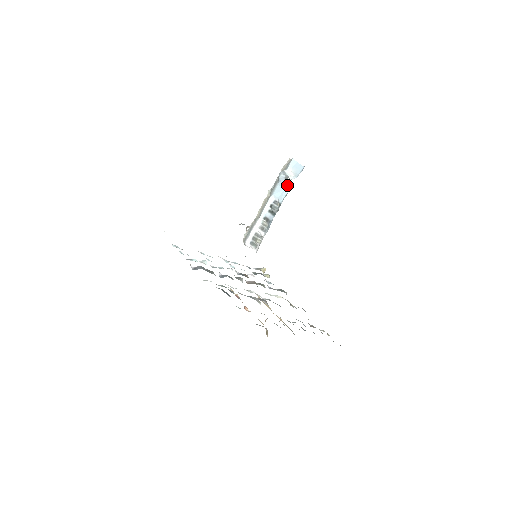
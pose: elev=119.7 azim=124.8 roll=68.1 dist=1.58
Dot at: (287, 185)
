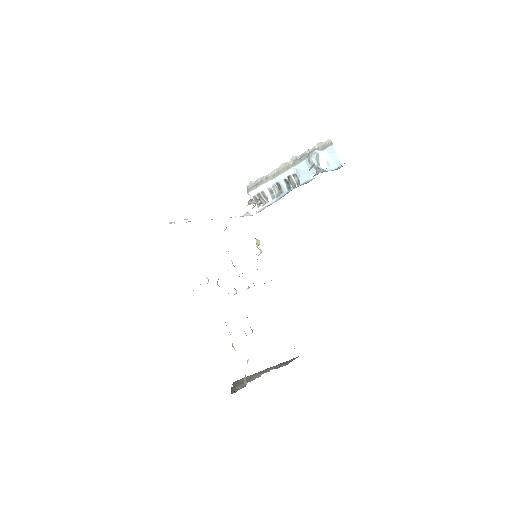
Dot at: (314, 172)
